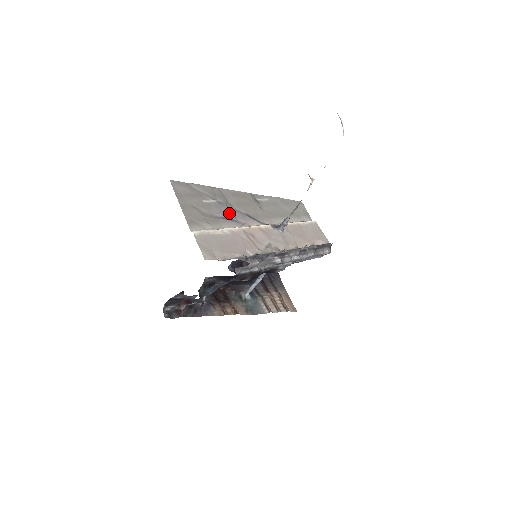
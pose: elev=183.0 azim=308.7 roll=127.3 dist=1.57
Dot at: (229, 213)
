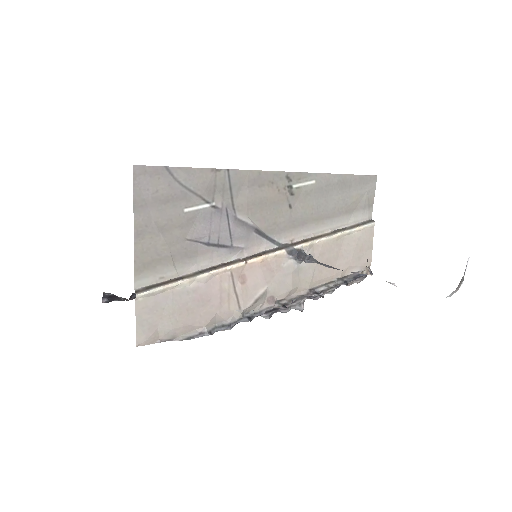
Dot at: (224, 231)
